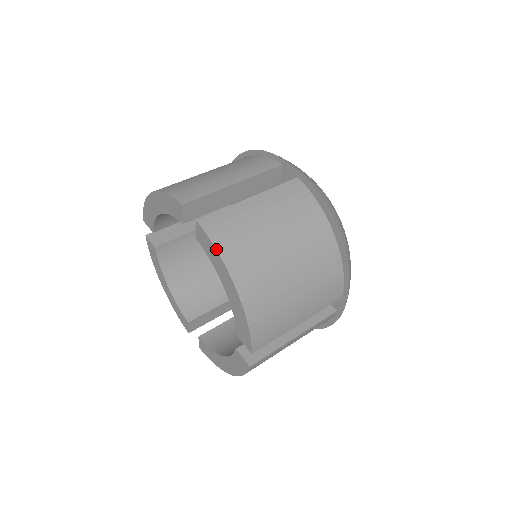
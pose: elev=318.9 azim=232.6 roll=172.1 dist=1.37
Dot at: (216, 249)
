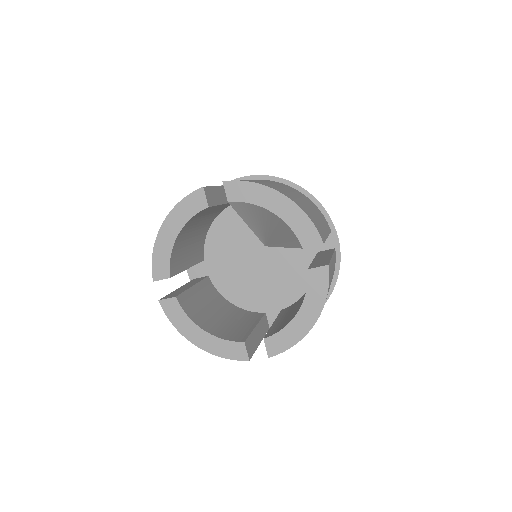
Dot at: (251, 182)
